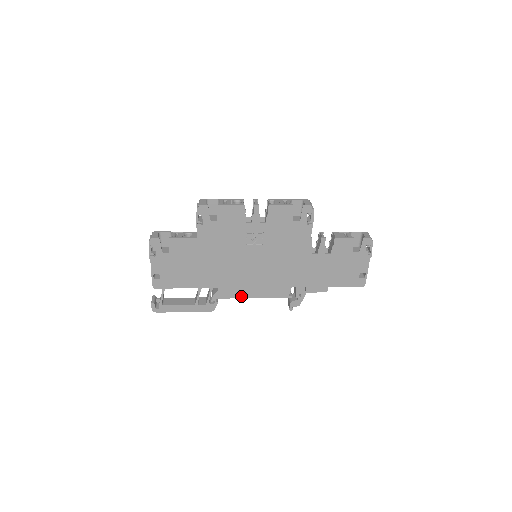
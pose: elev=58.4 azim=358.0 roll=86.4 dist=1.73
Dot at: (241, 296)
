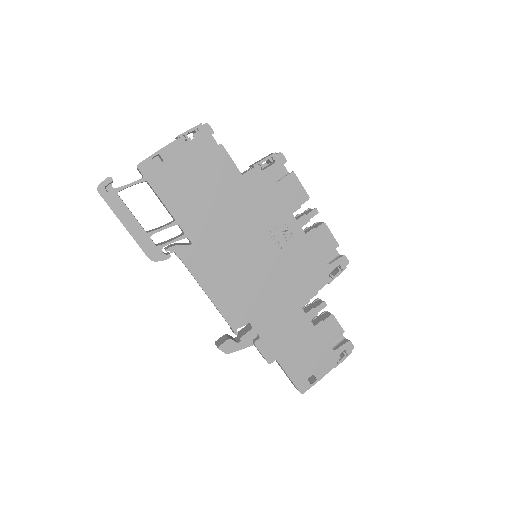
Dot at: (199, 278)
